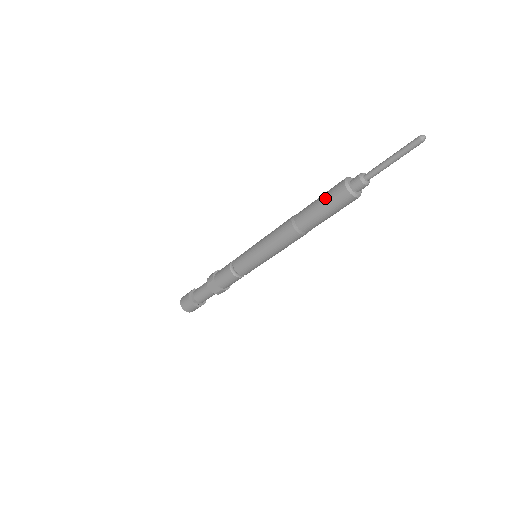
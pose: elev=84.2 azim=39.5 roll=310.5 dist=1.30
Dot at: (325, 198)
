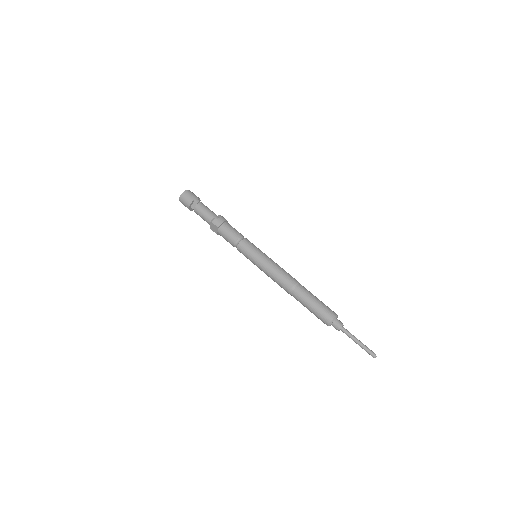
Dot at: (317, 309)
